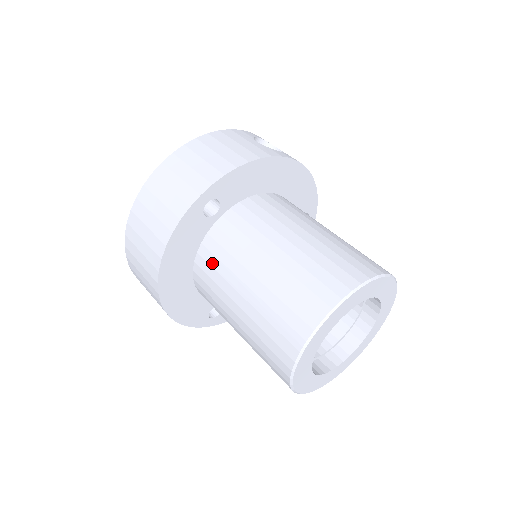
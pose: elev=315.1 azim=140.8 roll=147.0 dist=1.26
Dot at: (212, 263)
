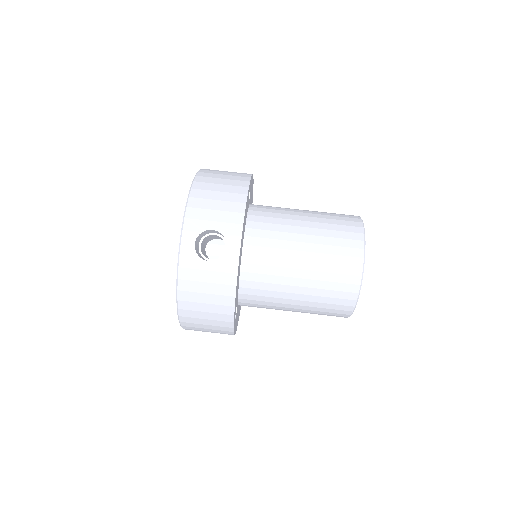
Dot at: occluded
